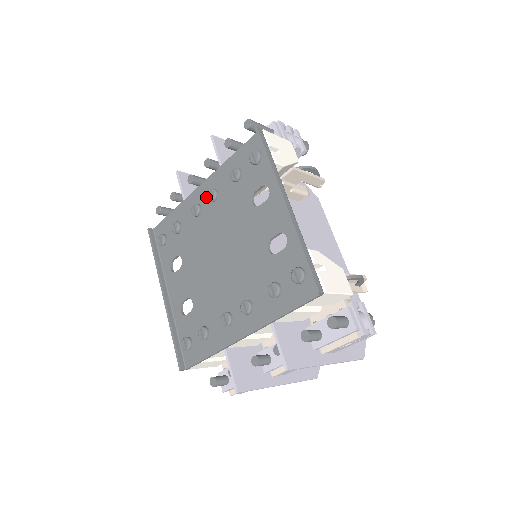
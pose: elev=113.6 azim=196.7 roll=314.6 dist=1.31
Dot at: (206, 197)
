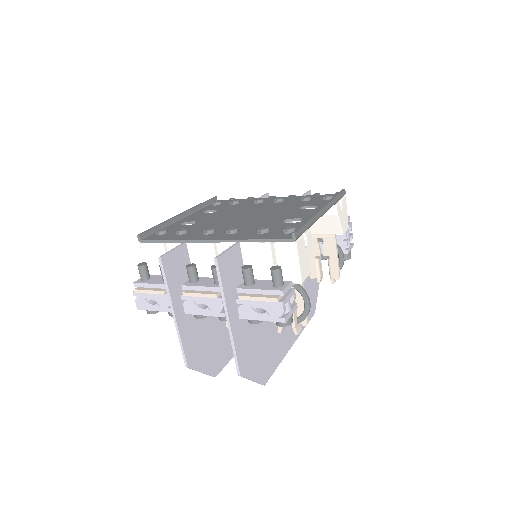
Dot at: occluded
